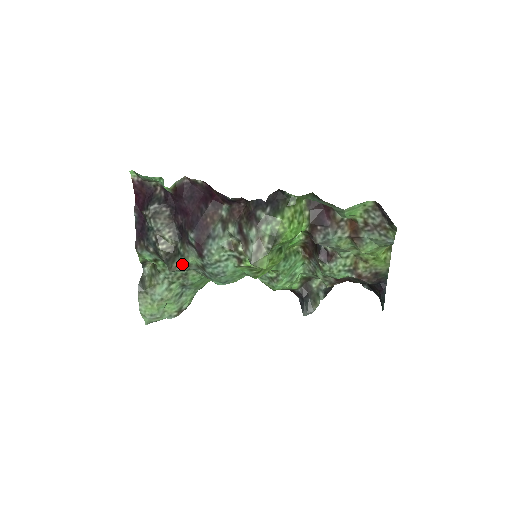
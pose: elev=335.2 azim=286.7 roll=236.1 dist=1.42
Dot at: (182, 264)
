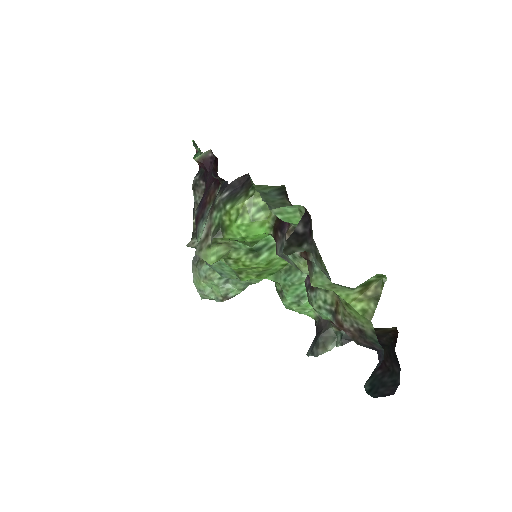
Dot at: occluded
